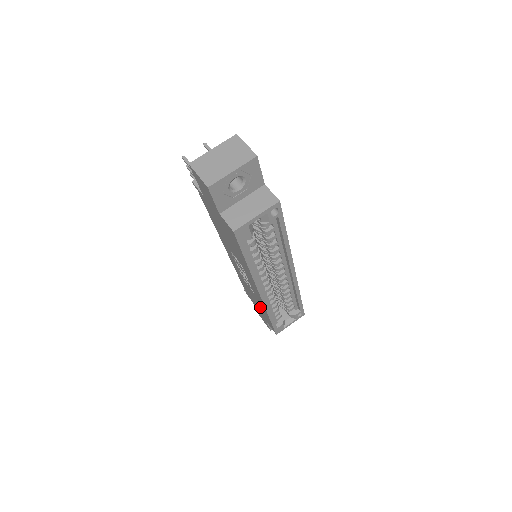
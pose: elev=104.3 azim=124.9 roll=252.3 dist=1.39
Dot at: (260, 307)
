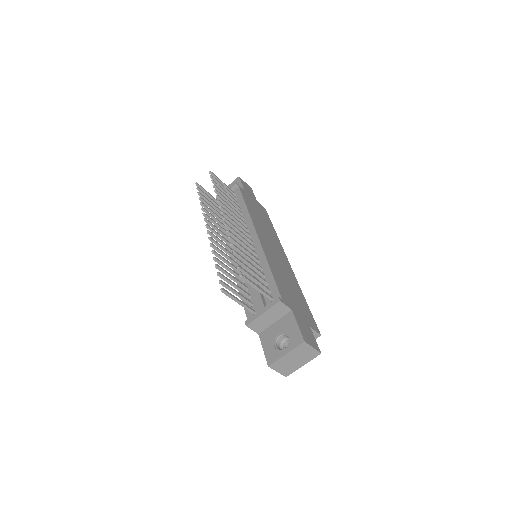
Dot at: occluded
